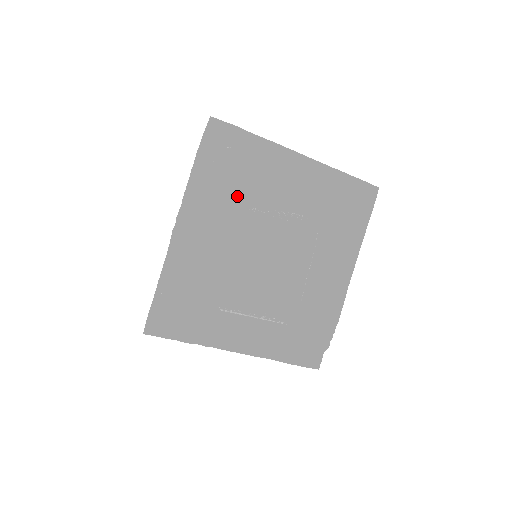
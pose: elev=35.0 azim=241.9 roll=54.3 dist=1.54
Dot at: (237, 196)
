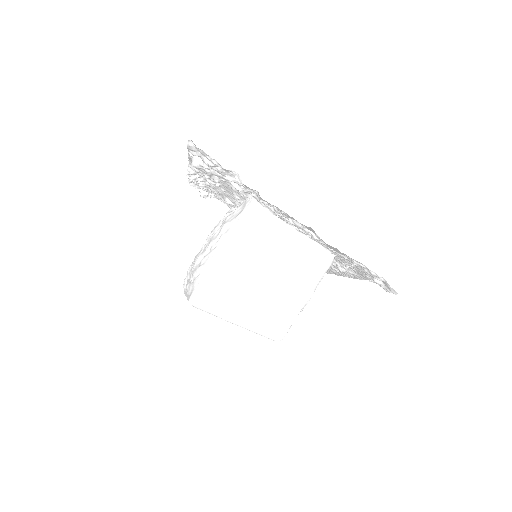
Dot at: occluded
